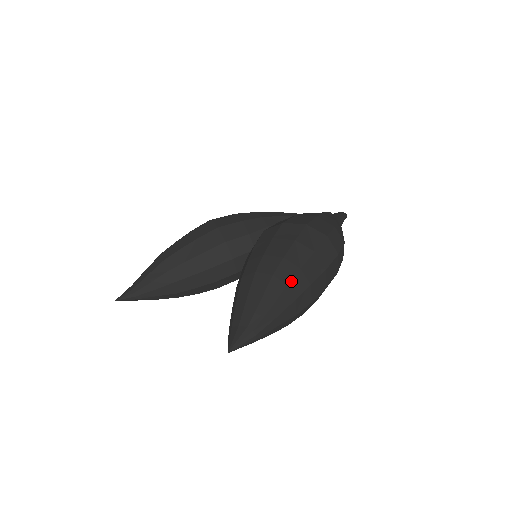
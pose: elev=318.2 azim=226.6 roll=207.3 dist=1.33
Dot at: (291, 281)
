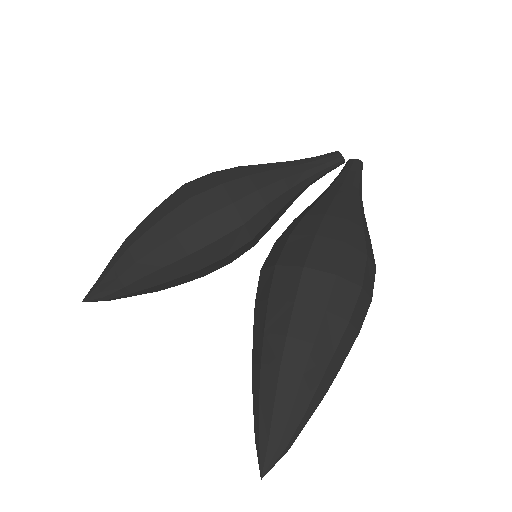
Dot at: (324, 374)
